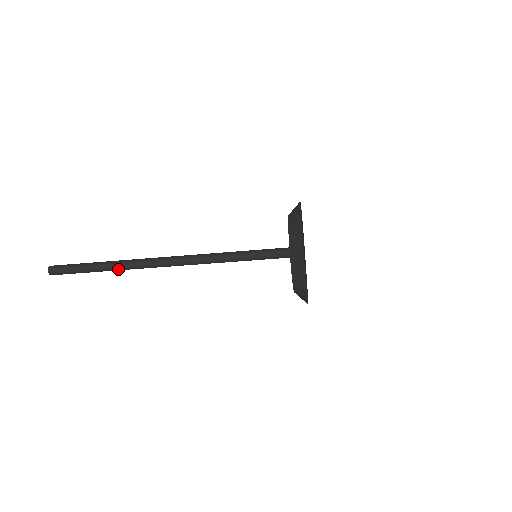
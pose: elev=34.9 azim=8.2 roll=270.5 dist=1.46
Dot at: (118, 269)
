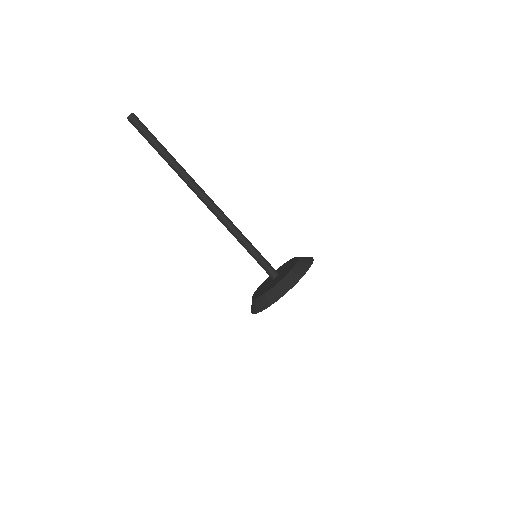
Dot at: (173, 167)
